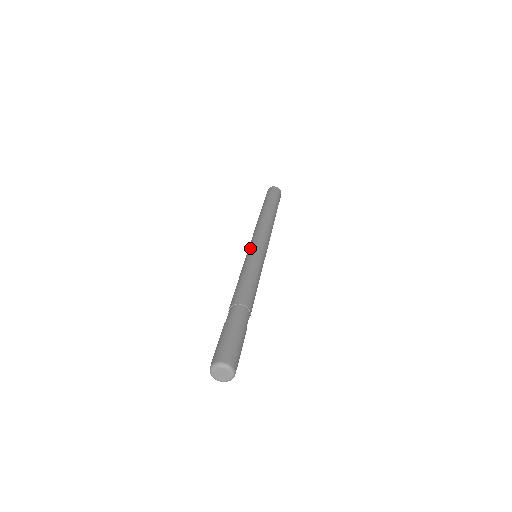
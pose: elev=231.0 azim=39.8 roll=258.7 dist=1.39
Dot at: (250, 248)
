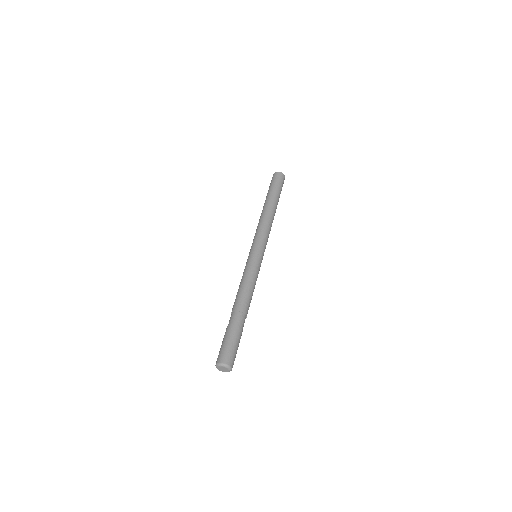
Dot at: (249, 252)
